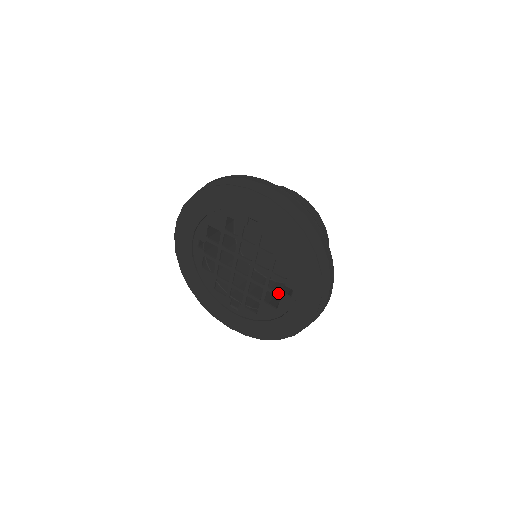
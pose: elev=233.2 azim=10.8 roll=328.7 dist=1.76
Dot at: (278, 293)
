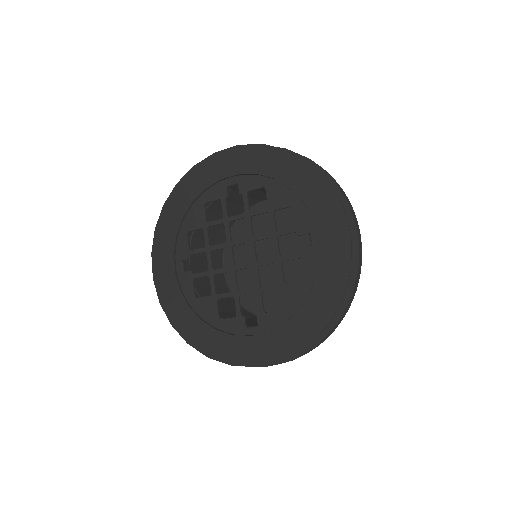
Dot at: occluded
